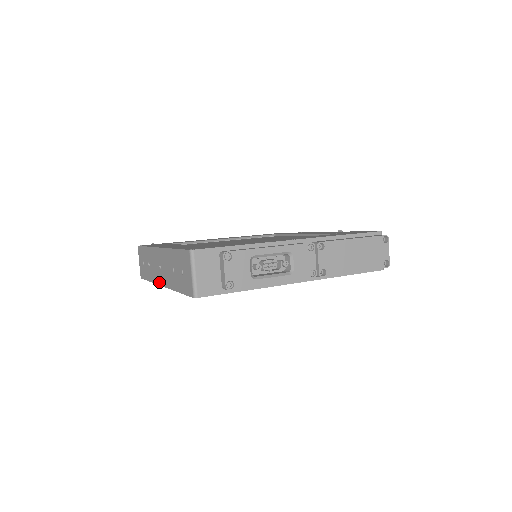
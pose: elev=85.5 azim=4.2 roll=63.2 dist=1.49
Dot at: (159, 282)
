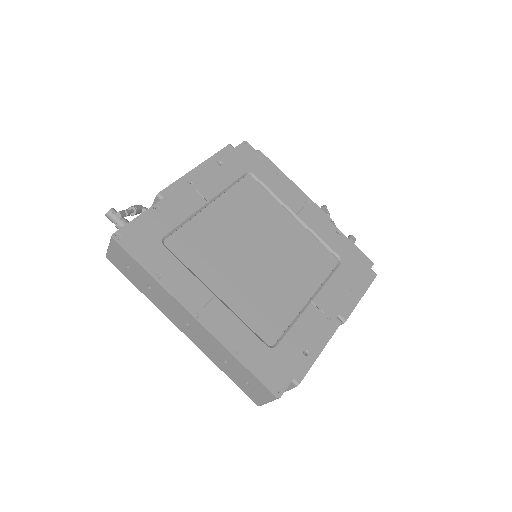
Dot at: (176, 324)
